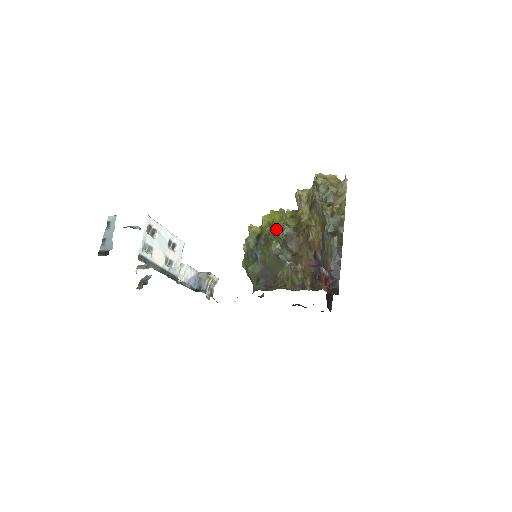
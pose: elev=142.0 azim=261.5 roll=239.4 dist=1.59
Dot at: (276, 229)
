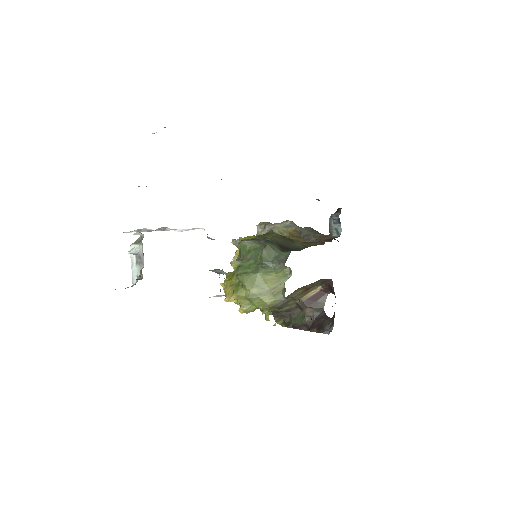
Dot at: occluded
